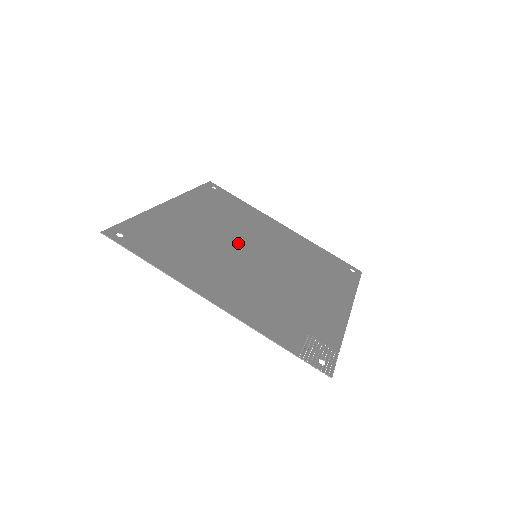
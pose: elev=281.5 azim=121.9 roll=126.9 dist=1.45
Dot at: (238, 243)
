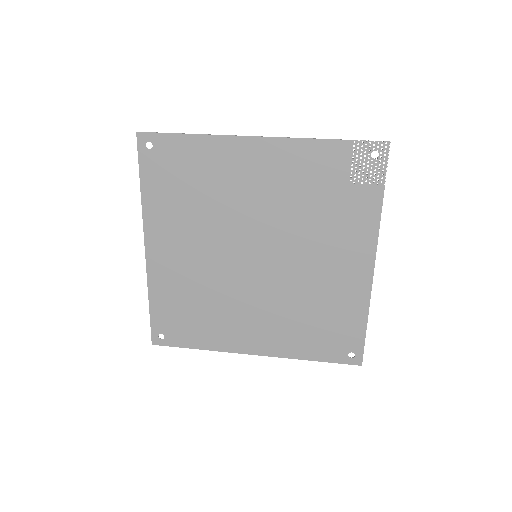
Dot at: (232, 257)
